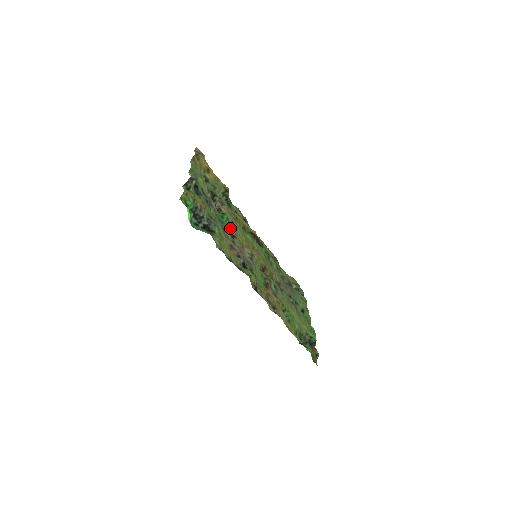
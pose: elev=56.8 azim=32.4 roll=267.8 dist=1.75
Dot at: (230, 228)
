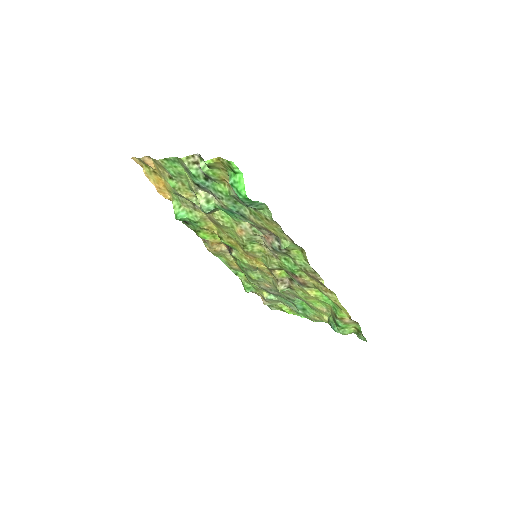
Dot at: (240, 219)
